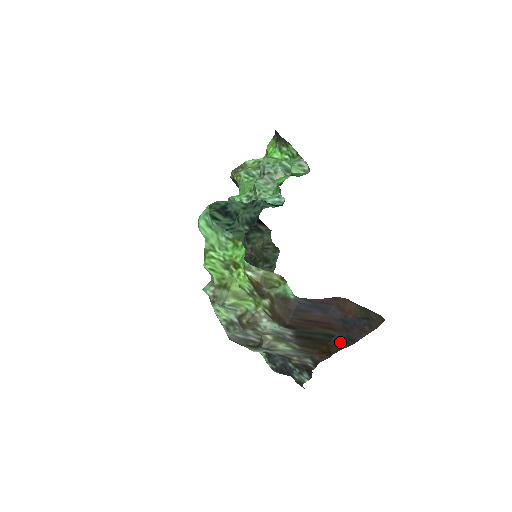
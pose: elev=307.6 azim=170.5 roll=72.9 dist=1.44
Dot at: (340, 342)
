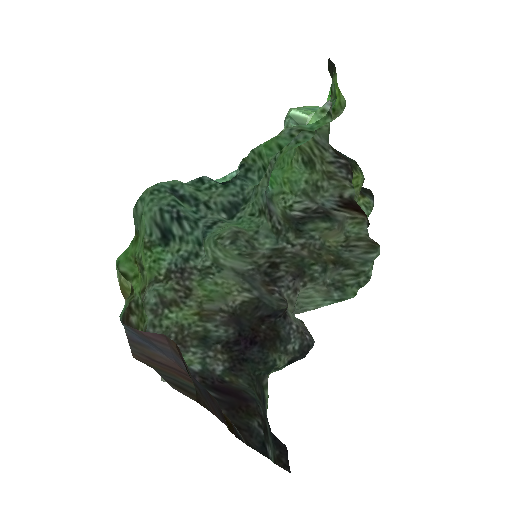
Dot at: (223, 415)
